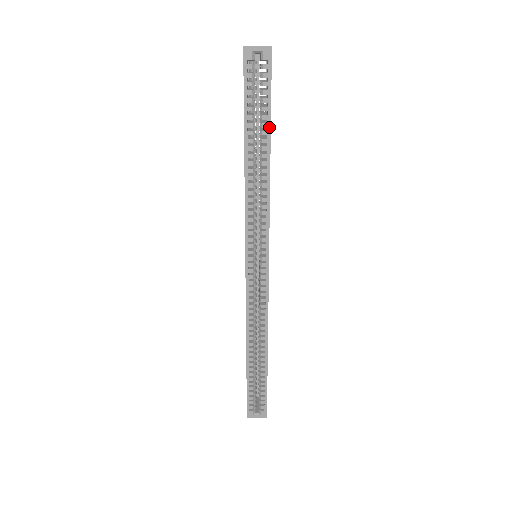
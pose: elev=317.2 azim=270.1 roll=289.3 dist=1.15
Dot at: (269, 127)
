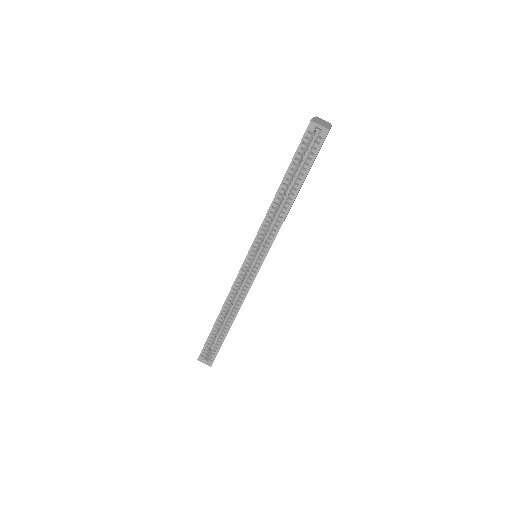
Dot at: (303, 179)
